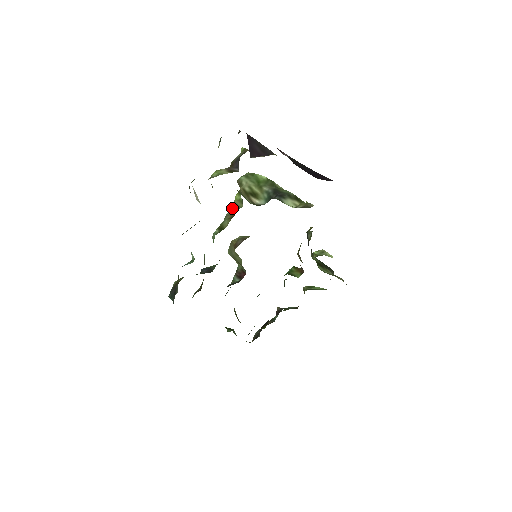
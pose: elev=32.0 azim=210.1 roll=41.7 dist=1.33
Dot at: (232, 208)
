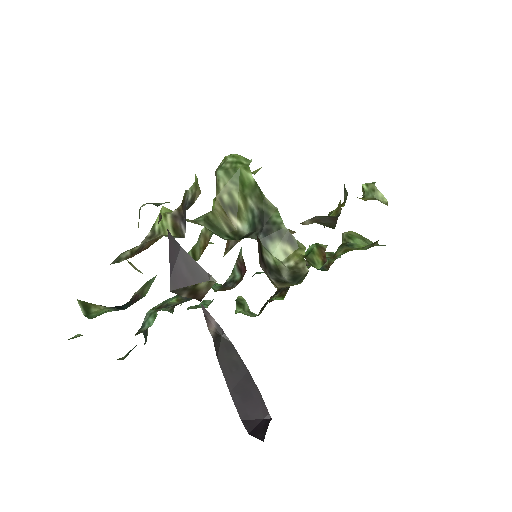
Dot at: occluded
